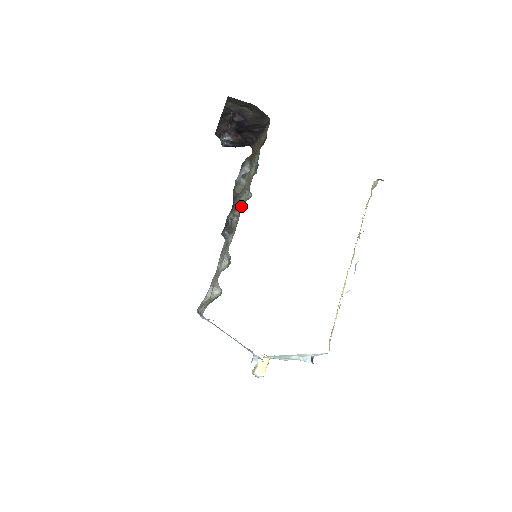
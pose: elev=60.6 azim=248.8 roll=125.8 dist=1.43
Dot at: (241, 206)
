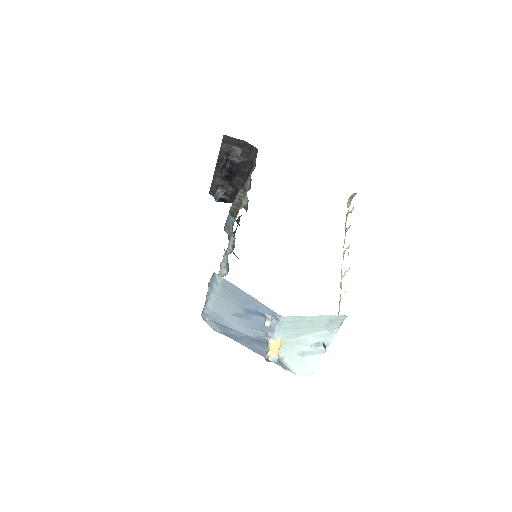
Dot at: (241, 198)
